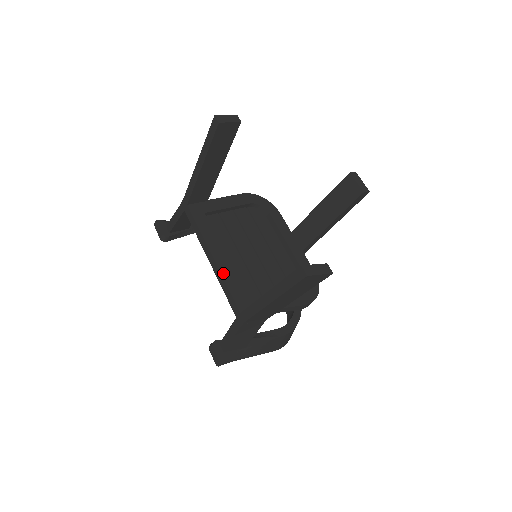
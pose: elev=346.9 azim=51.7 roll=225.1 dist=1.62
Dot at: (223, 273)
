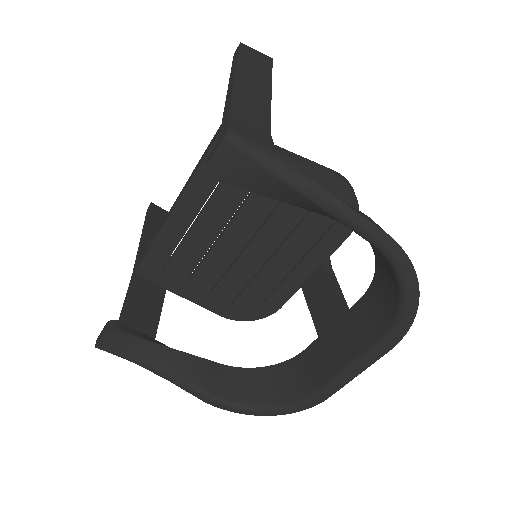
Dot at: occluded
